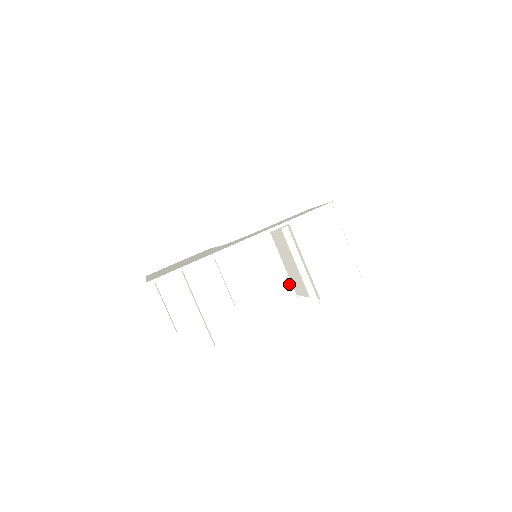
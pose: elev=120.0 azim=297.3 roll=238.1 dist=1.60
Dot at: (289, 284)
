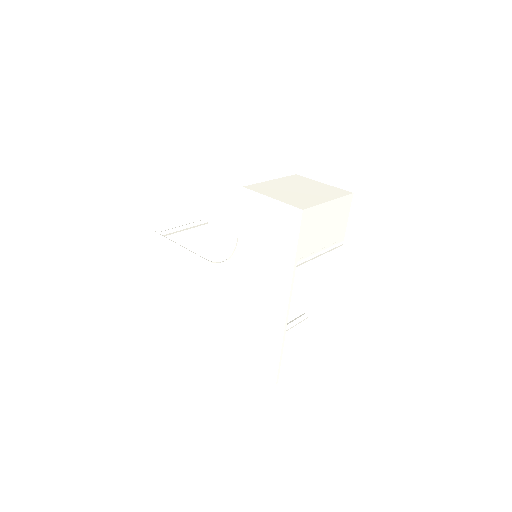
Dot at: occluded
